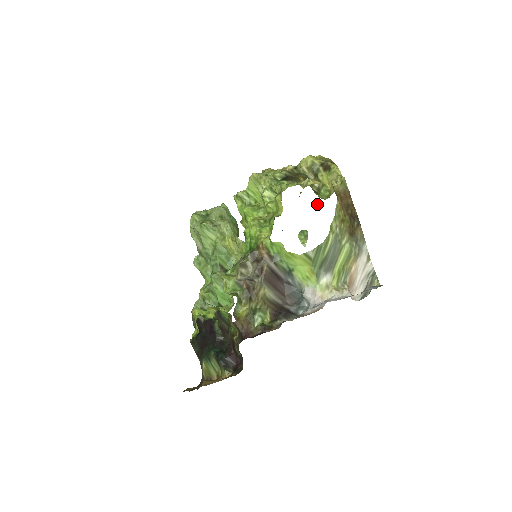
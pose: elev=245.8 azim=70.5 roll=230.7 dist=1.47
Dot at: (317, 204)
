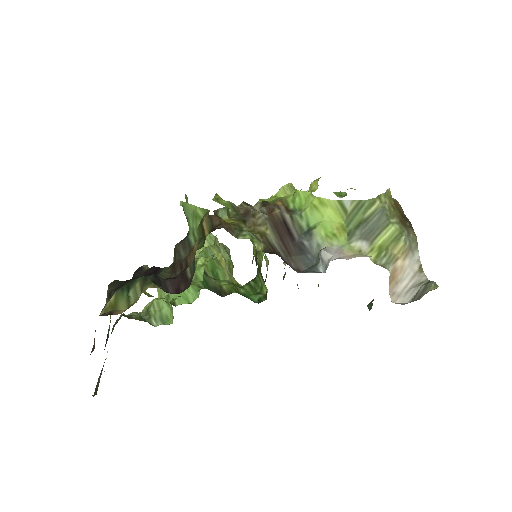
Dot at: occluded
